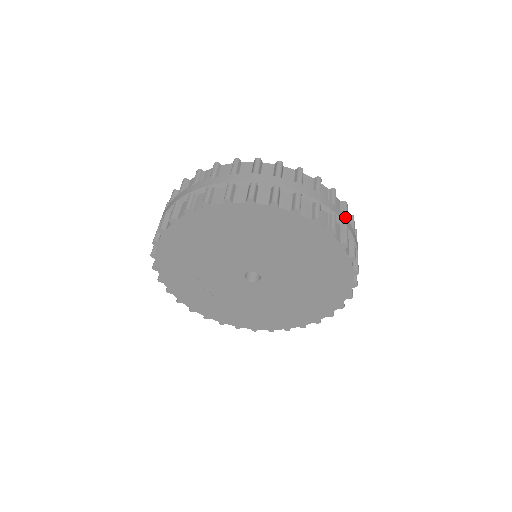
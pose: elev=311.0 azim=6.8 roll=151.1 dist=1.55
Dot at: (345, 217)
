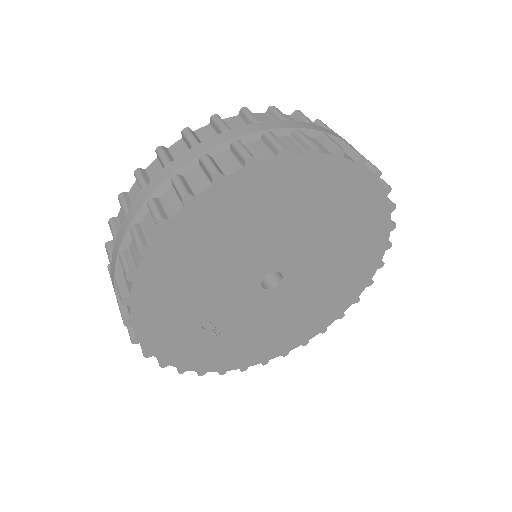
Dot at: occluded
